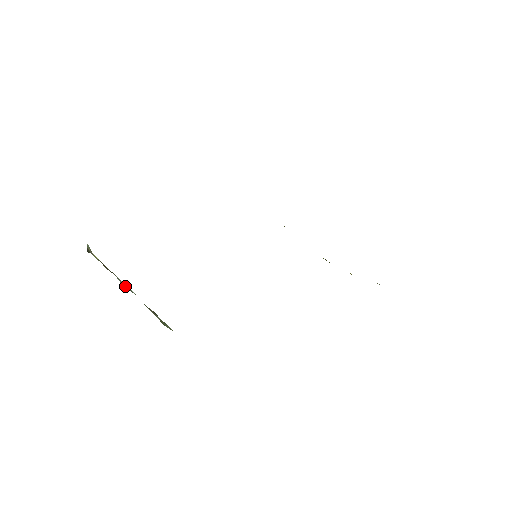
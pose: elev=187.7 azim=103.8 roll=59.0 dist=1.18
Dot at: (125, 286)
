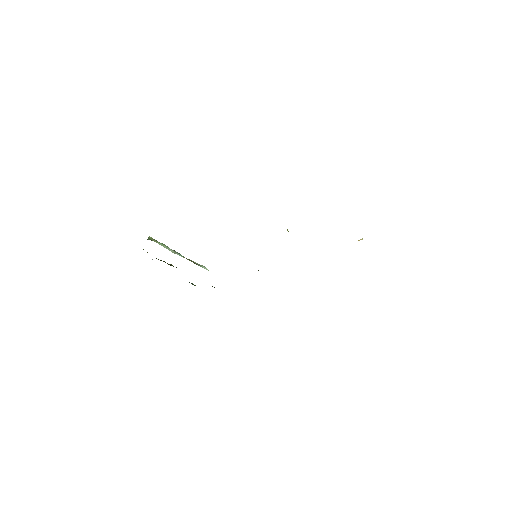
Dot at: occluded
